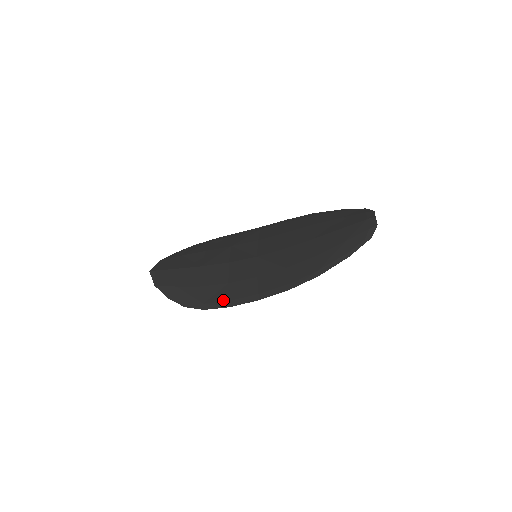
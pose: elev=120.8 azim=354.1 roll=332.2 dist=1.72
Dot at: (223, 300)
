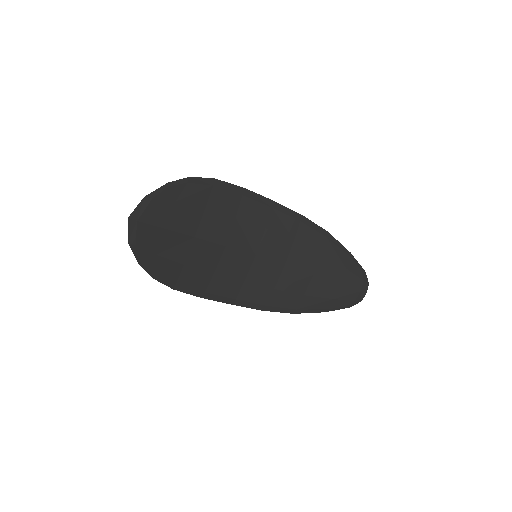
Dot at: (199, 289)
